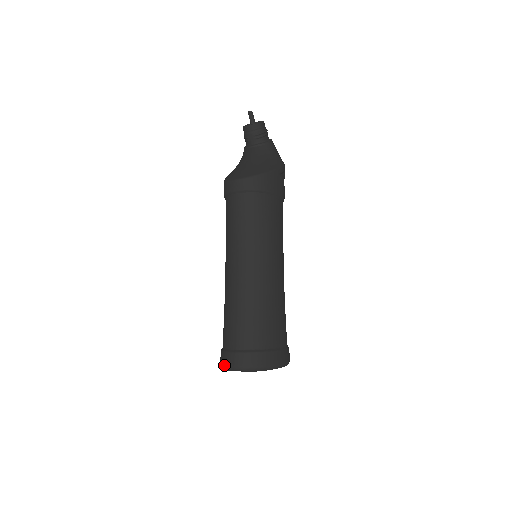
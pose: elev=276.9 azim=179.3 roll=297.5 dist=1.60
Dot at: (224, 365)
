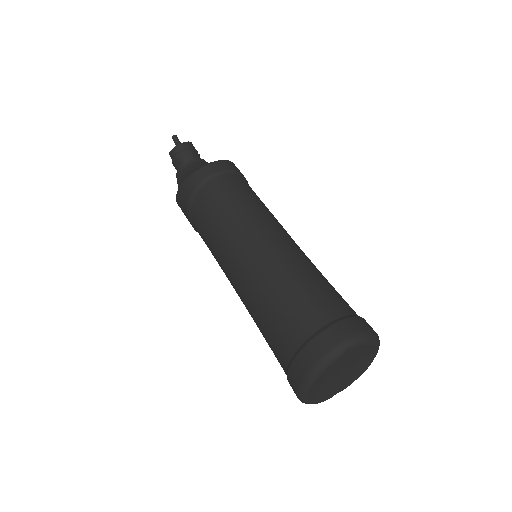
Dot at: (326, 353)
